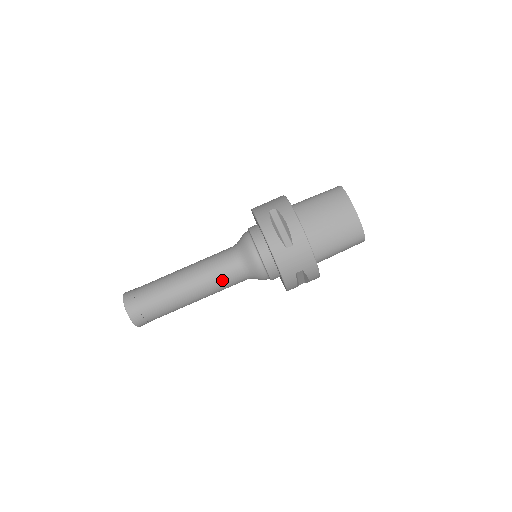
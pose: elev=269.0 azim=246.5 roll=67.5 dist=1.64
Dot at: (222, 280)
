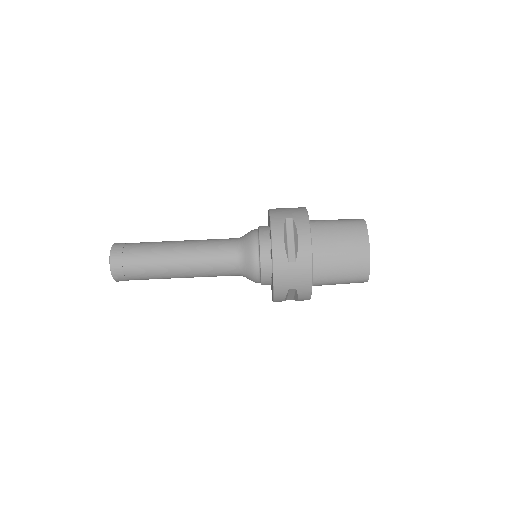
Dot at: (214, 267)
